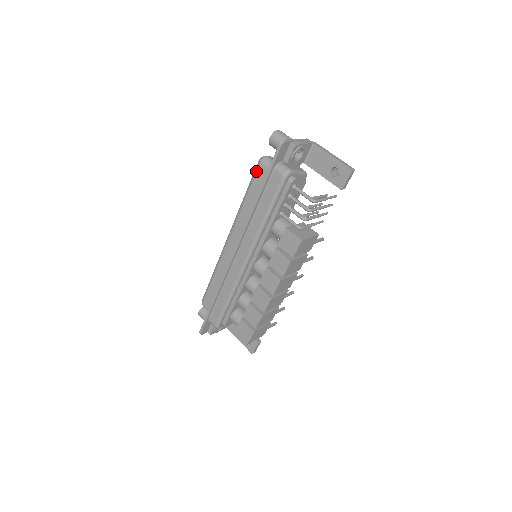
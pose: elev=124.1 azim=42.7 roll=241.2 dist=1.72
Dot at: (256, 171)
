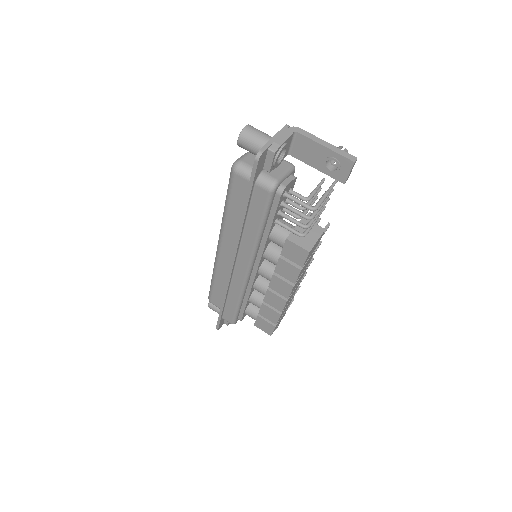
Dot at: (232, 182)
